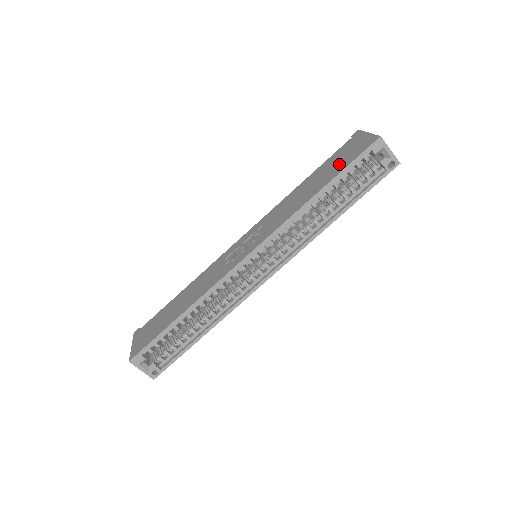
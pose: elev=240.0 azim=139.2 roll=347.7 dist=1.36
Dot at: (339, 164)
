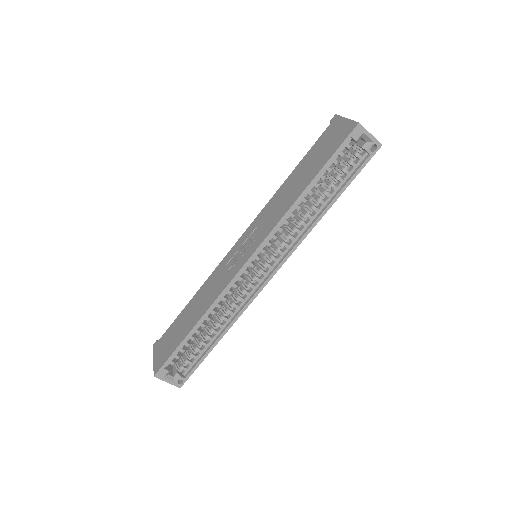
Dot at: (322, 155)
